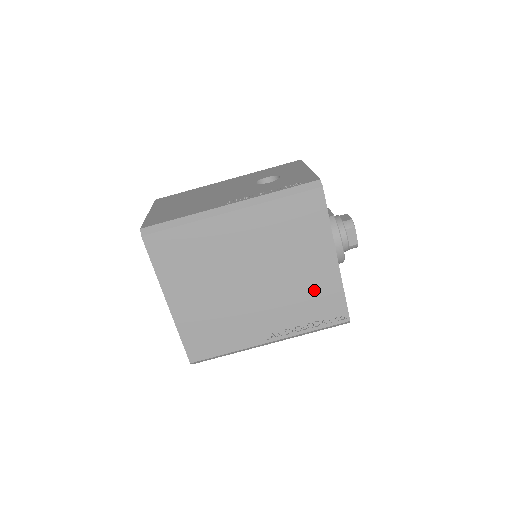
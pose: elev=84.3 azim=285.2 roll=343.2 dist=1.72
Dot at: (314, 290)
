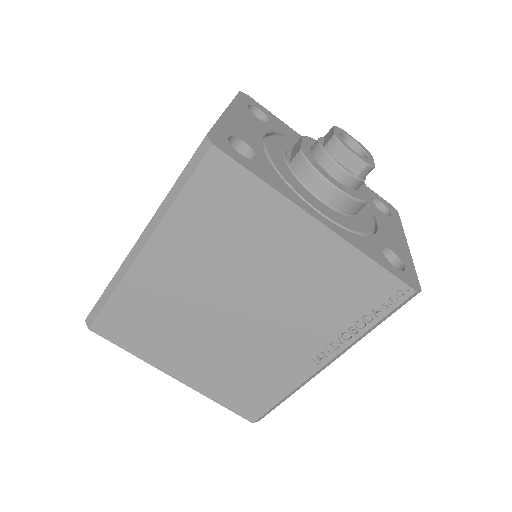
Dot at: (325, 281)
